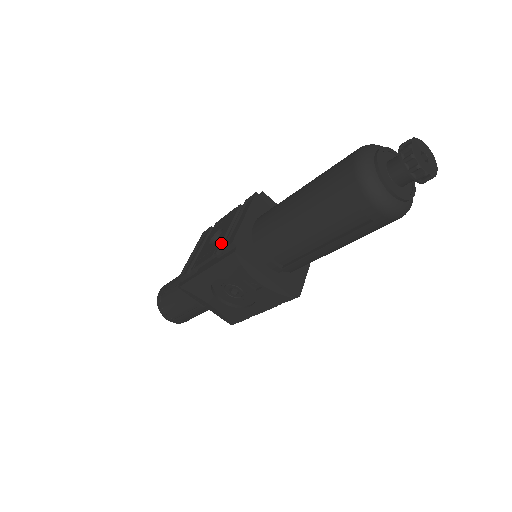
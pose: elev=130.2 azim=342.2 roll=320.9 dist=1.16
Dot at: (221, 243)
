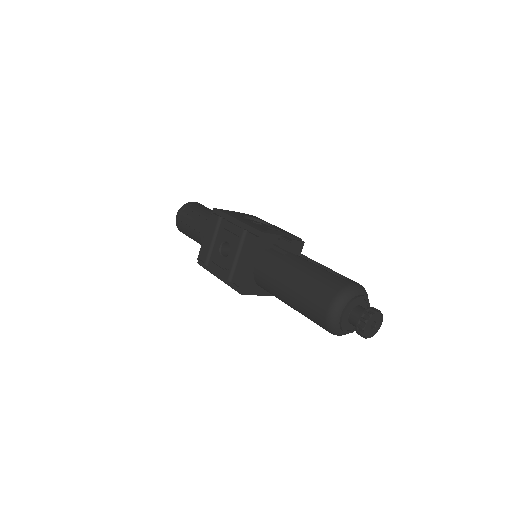
Dot at: (230, 271)
